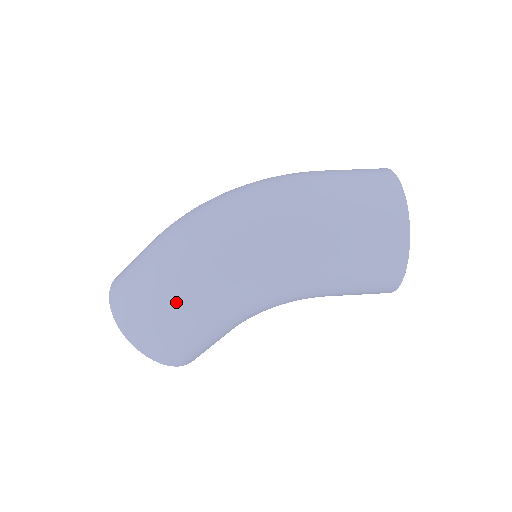
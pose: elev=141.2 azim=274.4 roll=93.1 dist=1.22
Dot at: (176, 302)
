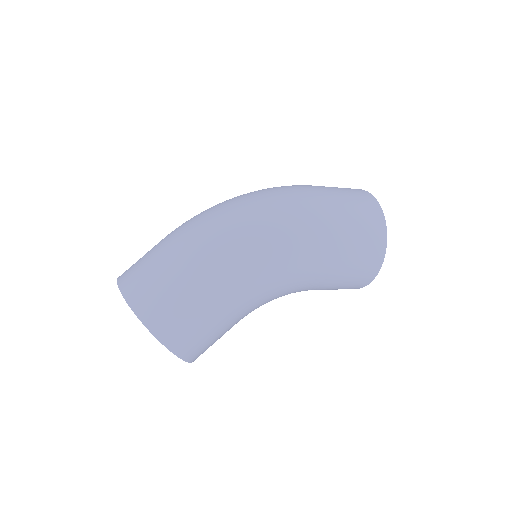
Dot at: (203, 283)
